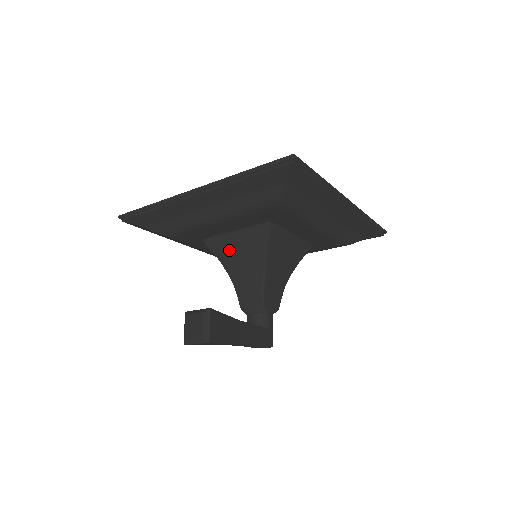
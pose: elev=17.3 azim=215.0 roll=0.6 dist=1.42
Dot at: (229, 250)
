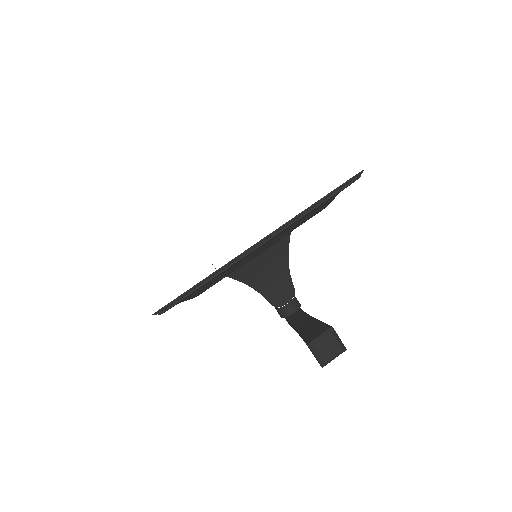
Dot at: (251, 267)
